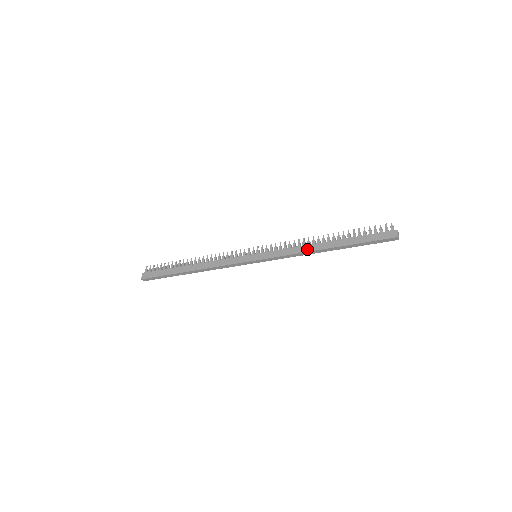
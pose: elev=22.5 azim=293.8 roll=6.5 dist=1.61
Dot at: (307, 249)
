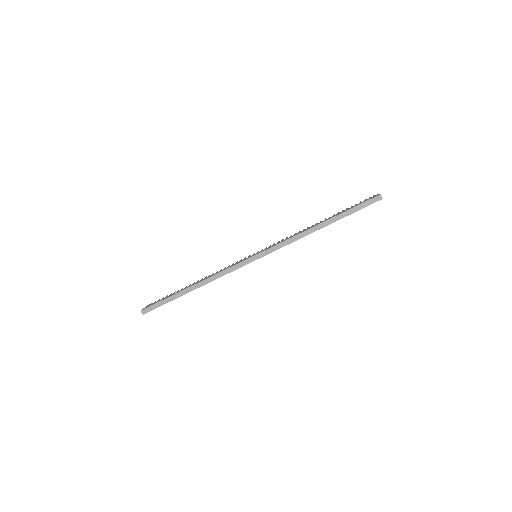
Dot at: (302, 231)
